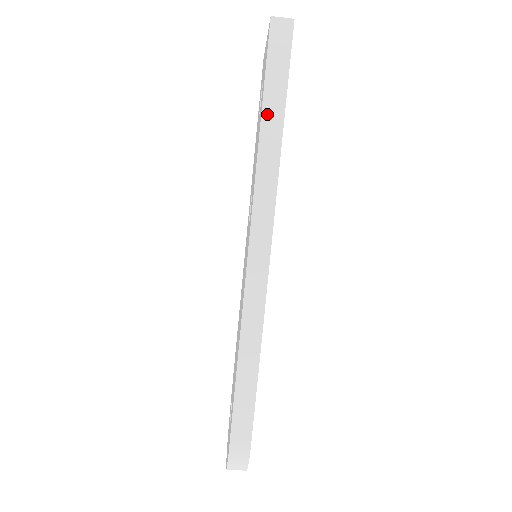
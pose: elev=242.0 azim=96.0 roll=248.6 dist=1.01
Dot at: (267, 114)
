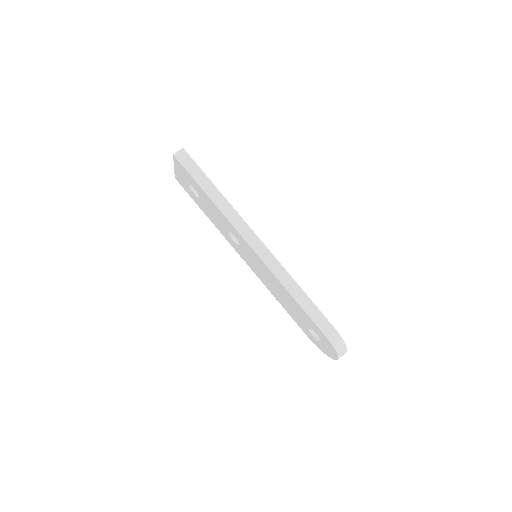
Dot at: (207, 190)
